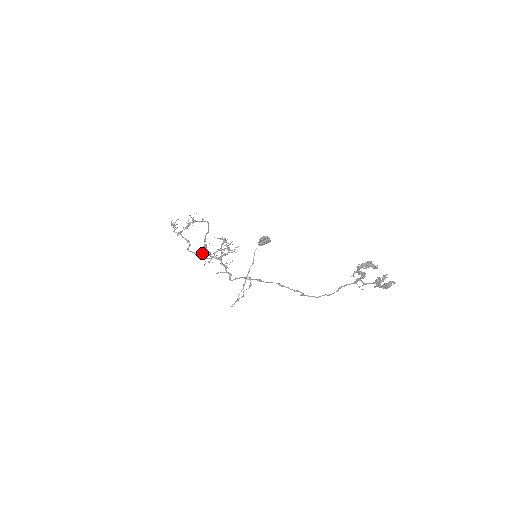
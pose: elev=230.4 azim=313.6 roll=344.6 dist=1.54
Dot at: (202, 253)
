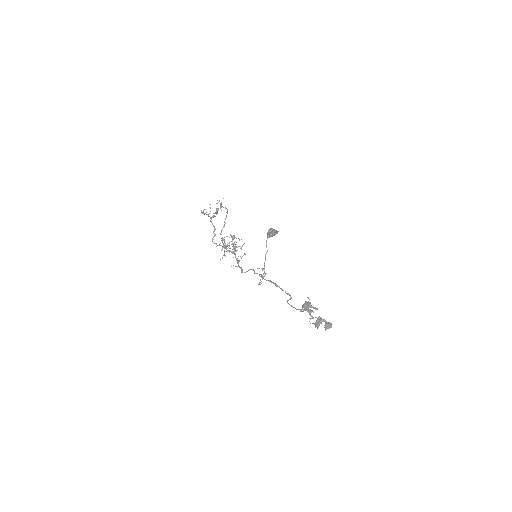
Dot at: occluded
